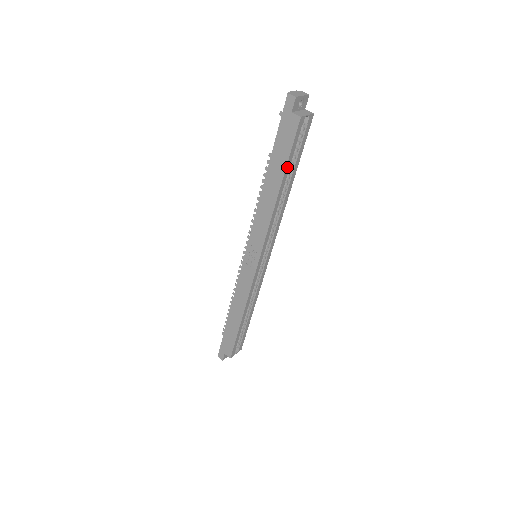
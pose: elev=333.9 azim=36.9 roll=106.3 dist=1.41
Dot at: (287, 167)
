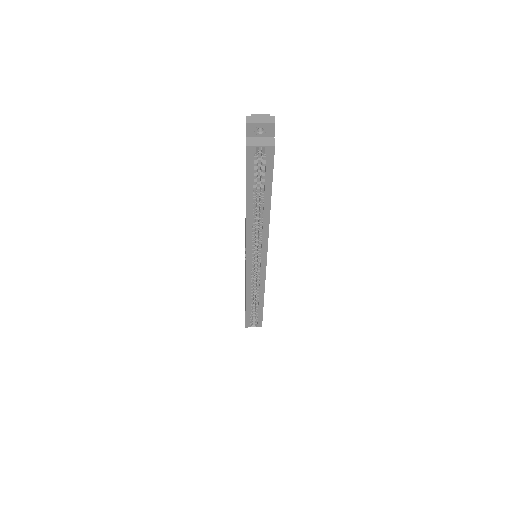
Dot at: (249, 189)
